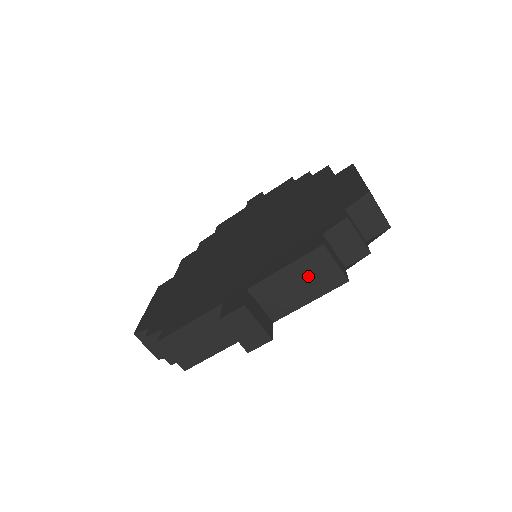
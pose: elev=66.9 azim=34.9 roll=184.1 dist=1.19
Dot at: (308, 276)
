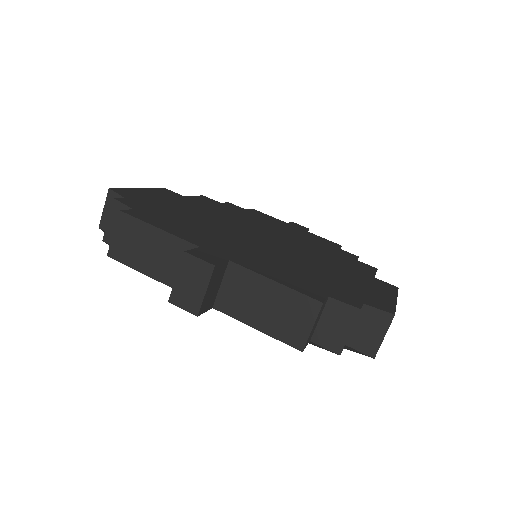
Dot at: (282, 310)
